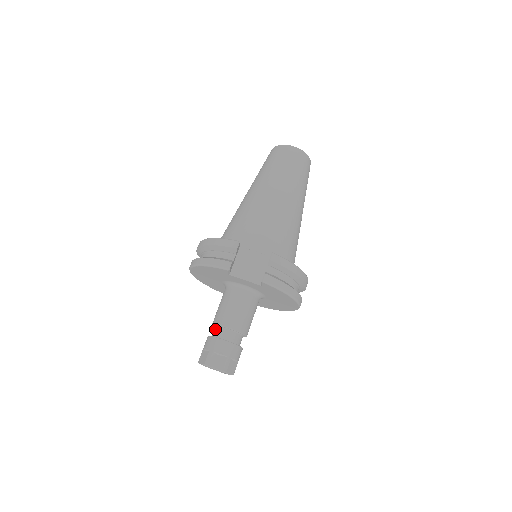
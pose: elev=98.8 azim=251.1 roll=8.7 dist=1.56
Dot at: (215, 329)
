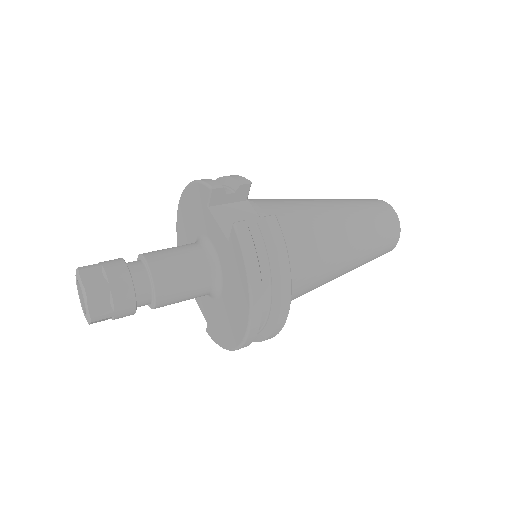
Dot at: (134, 261)
